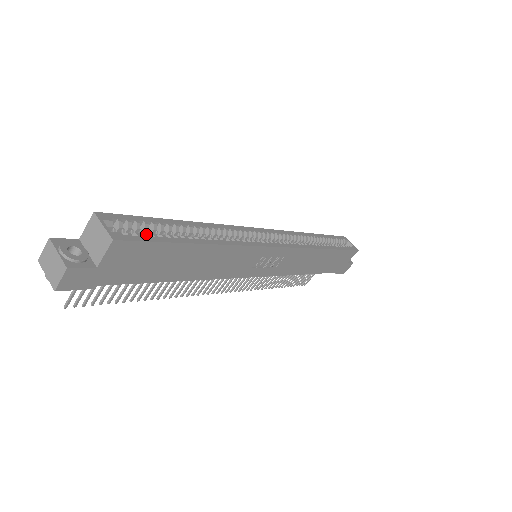
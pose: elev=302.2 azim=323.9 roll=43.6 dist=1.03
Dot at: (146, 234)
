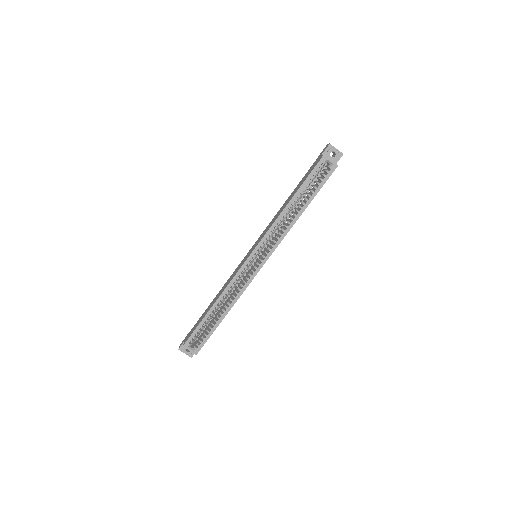
Dot at: (203, 339)
